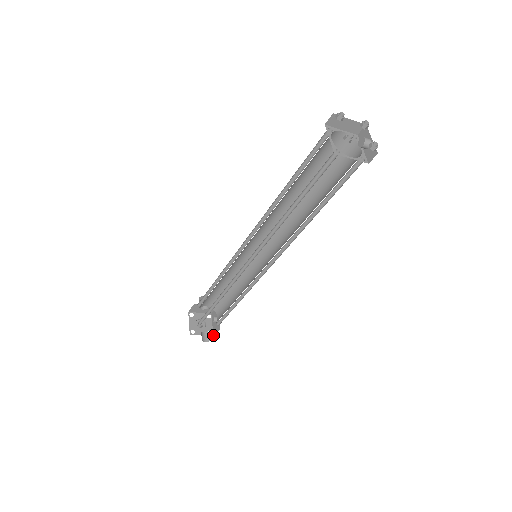
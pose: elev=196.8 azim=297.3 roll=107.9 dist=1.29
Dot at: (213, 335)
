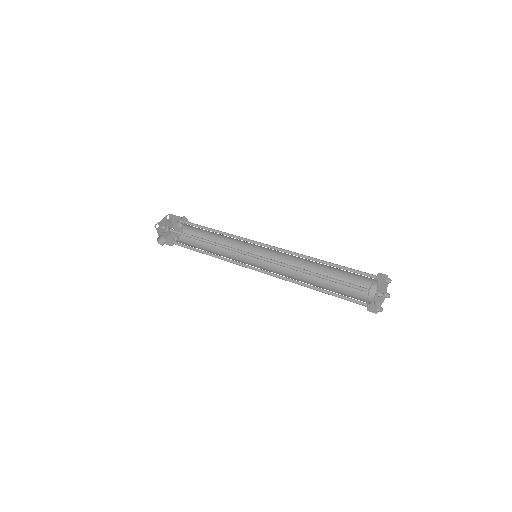
Dot at: occluded
